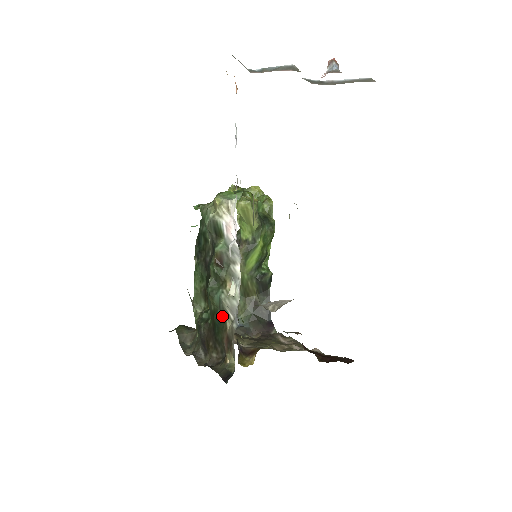
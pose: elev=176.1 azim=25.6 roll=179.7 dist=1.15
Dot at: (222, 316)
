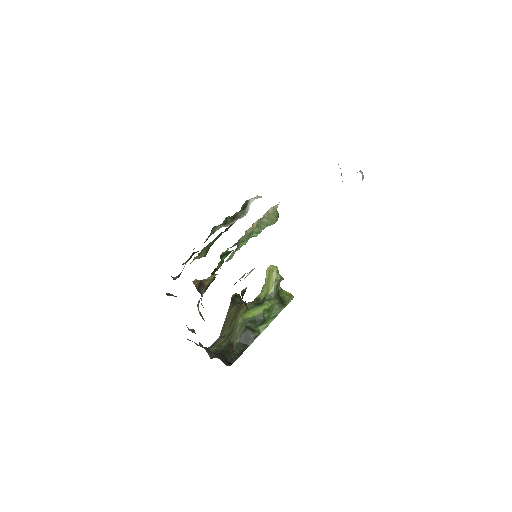
Dot at: occluded
